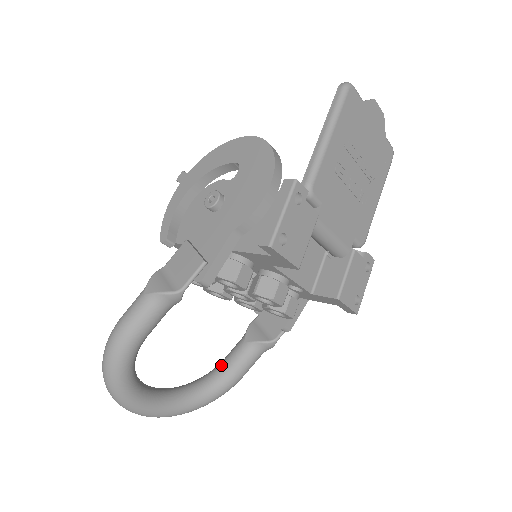
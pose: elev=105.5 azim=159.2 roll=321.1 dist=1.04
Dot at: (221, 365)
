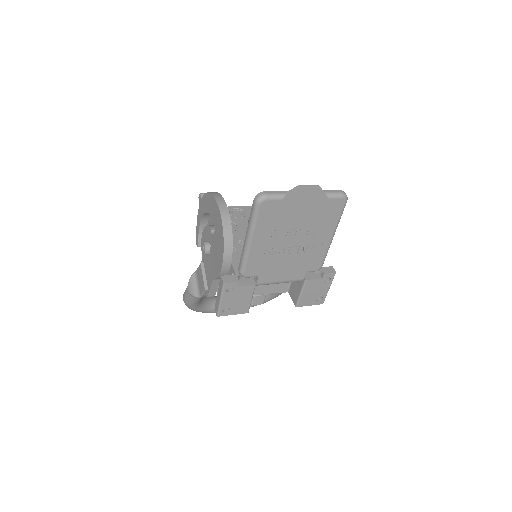
Dot at: occluded
